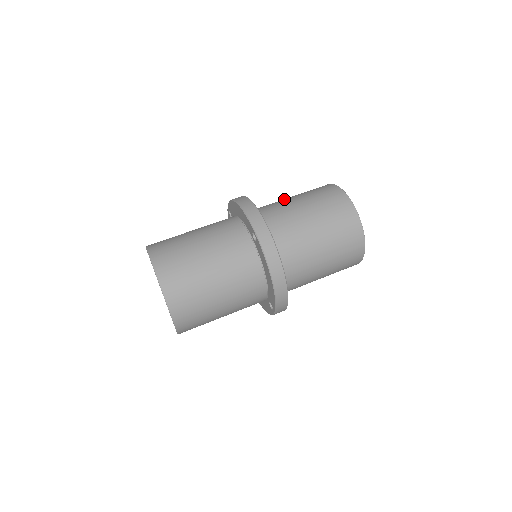
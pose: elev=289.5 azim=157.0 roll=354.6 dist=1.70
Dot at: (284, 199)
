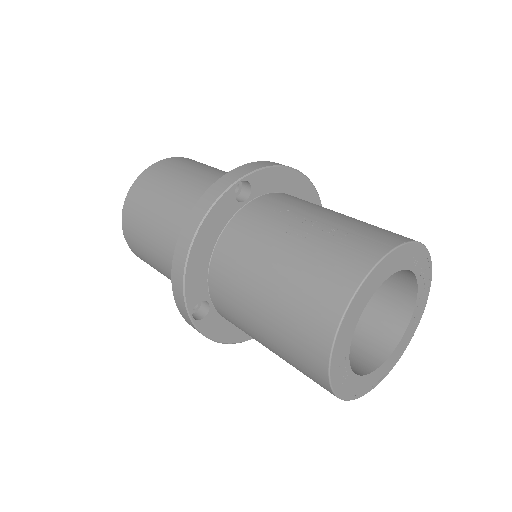
Dot at: (266, 257)
